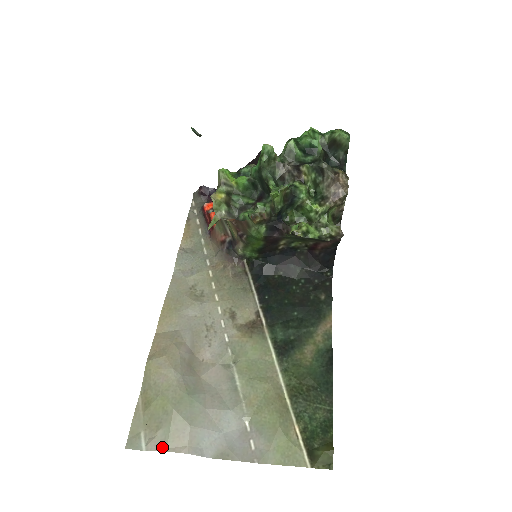
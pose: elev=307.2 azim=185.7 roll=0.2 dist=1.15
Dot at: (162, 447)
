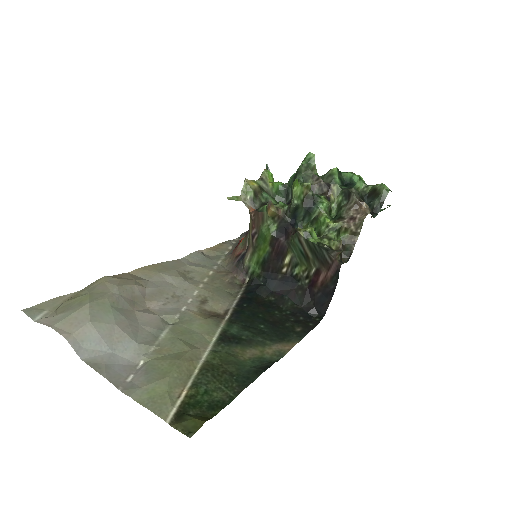
Dot at: (51, 323)
